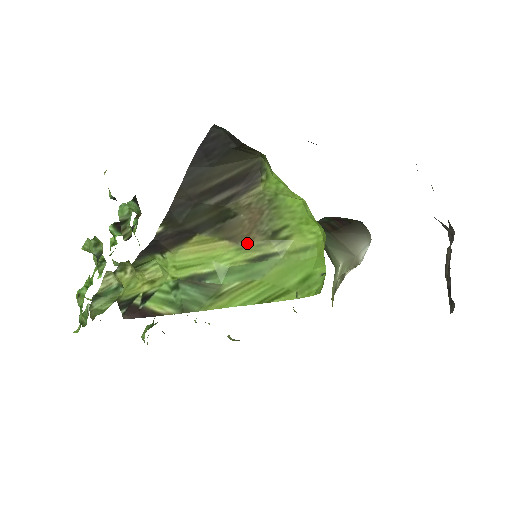
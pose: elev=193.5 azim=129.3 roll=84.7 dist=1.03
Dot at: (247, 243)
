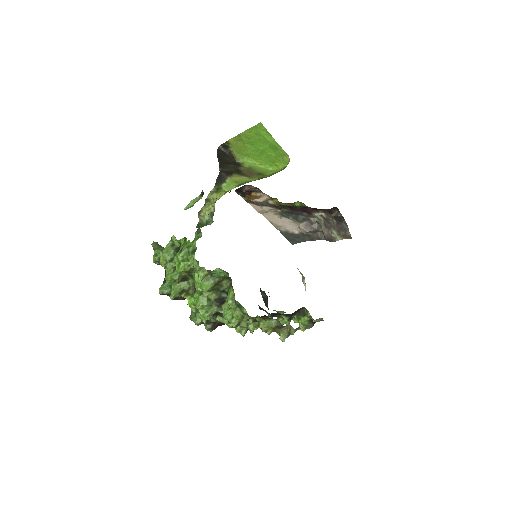
Dot at: (253, 177)
